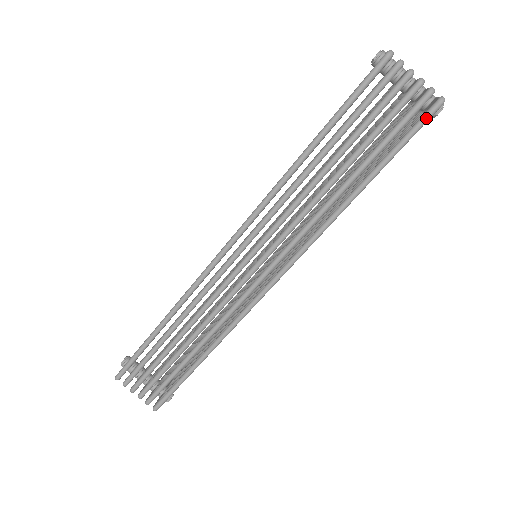
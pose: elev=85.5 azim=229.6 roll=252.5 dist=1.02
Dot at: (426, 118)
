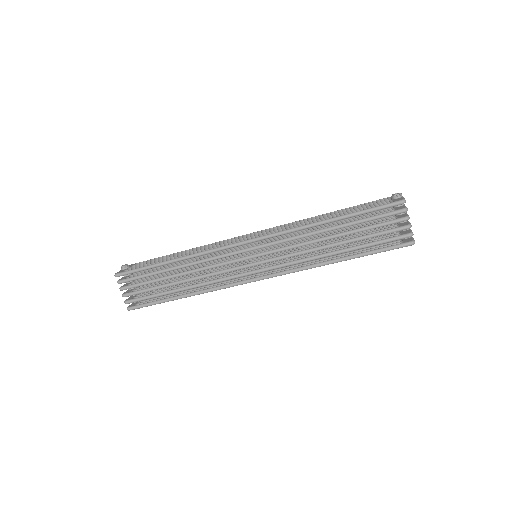
Dot at: (400, 246)
